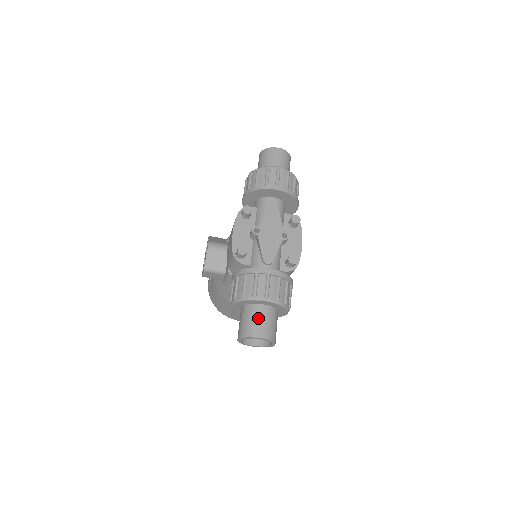
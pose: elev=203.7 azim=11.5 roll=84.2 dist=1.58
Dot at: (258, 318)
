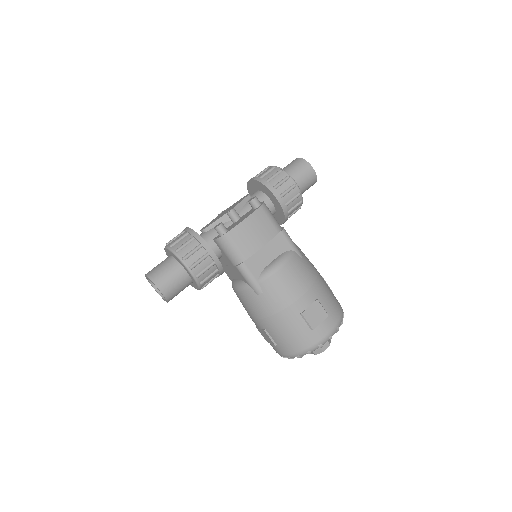
Dot at: occluded
